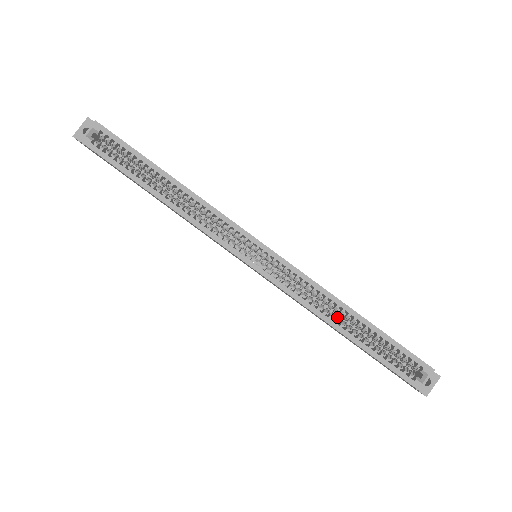
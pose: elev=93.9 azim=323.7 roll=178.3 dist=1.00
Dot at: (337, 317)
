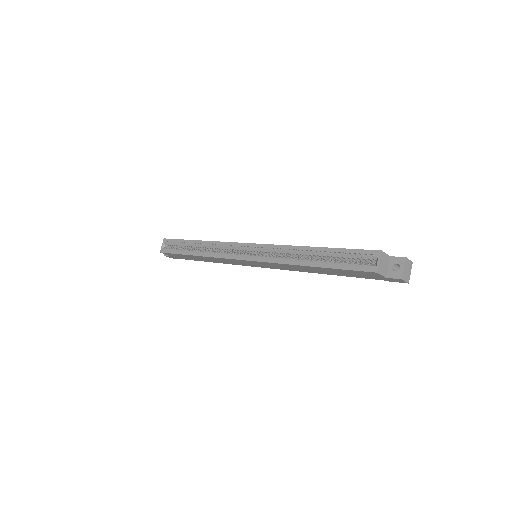
Dot at: occluded
